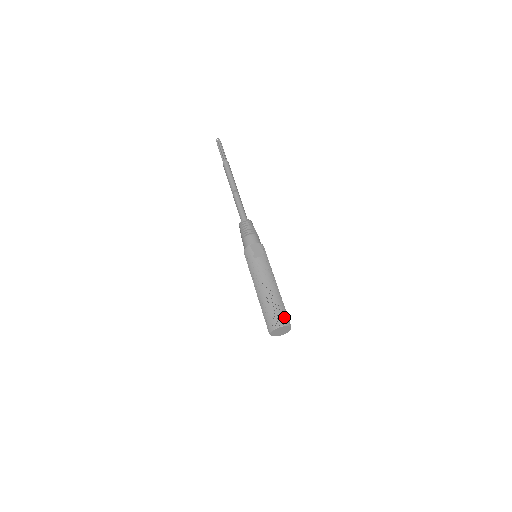
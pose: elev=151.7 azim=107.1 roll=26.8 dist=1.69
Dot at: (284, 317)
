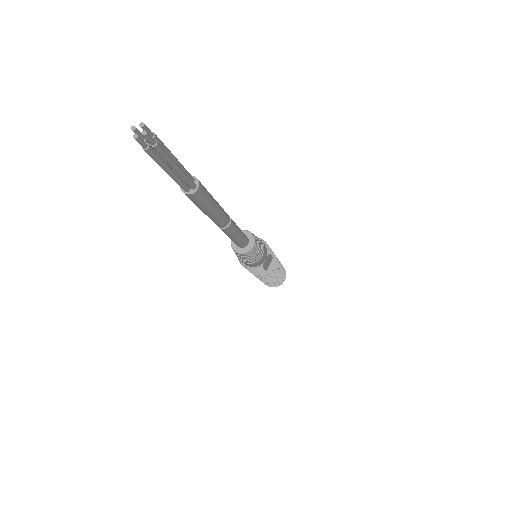
Dot at: (285, 274)
